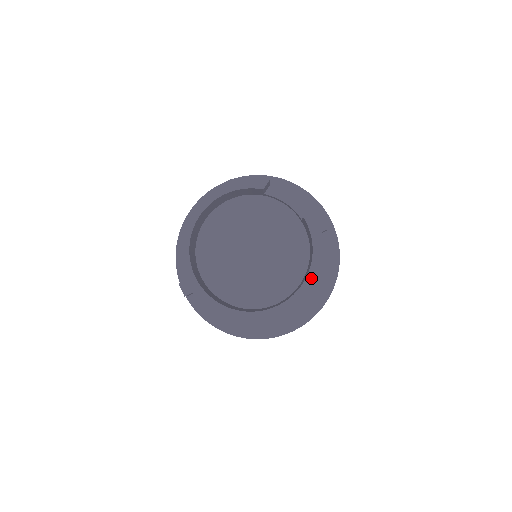
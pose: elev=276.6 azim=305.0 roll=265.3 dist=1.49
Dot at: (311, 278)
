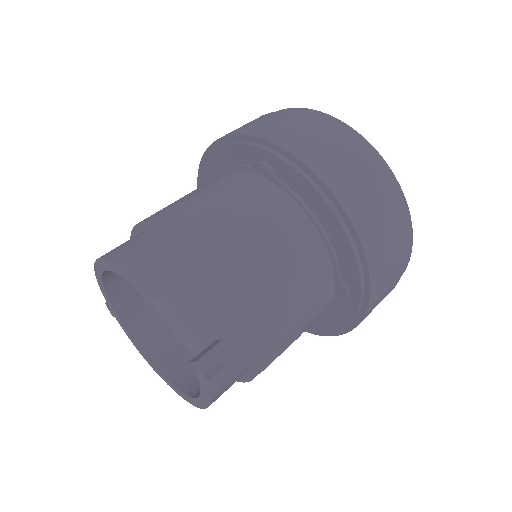
Dot at: (200, 403)
